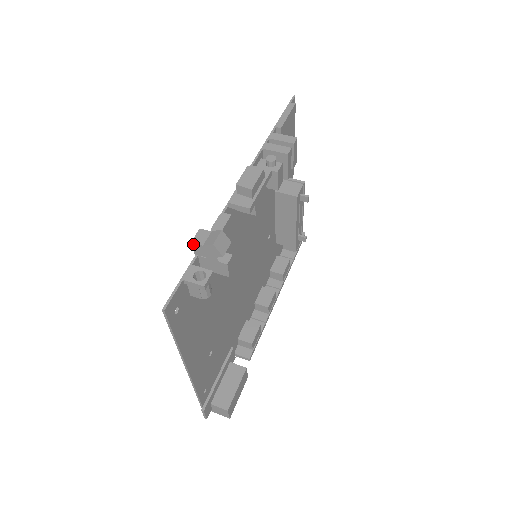
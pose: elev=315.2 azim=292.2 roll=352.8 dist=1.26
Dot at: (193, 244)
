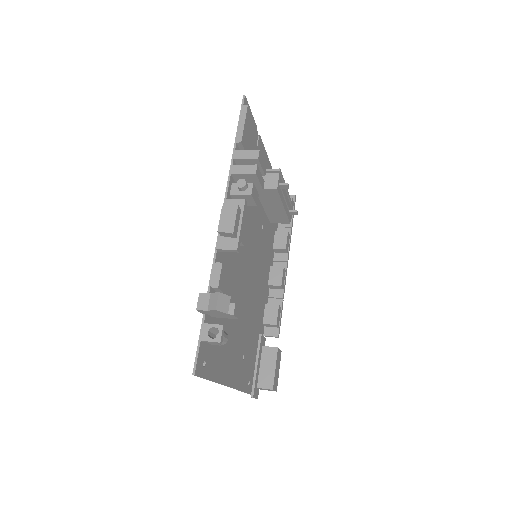
Dot at: (199, 310)
